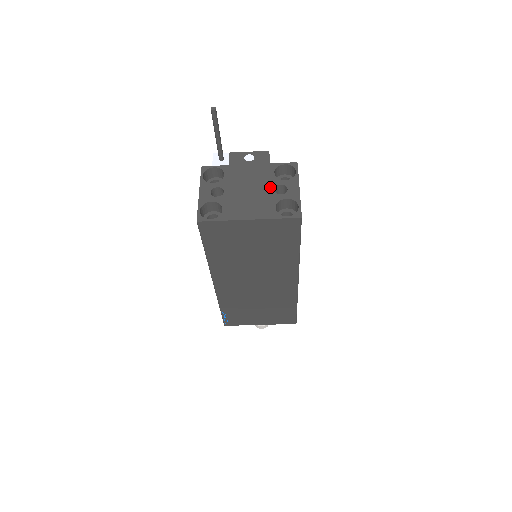
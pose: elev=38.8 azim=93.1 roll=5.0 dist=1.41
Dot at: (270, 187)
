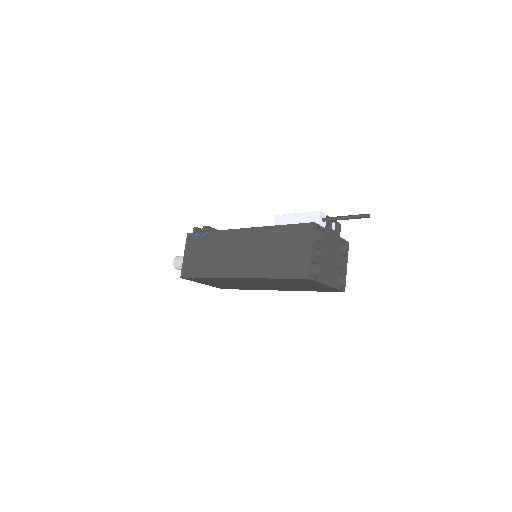
Dot at: (338, 260)
